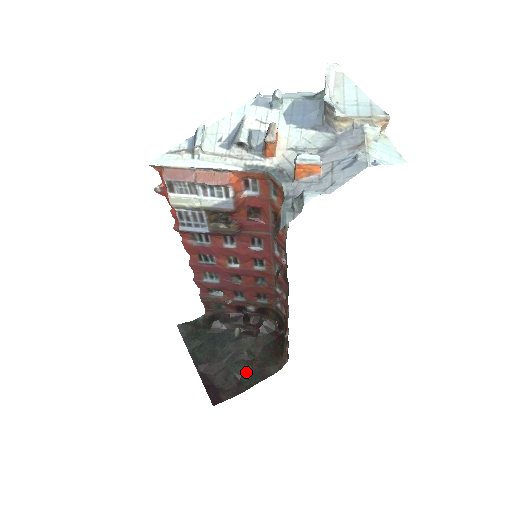
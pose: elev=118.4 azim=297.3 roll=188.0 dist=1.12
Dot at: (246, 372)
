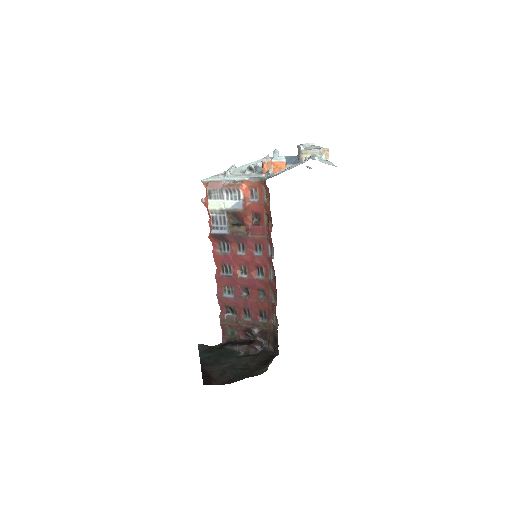
Dot at: (239, 374)
